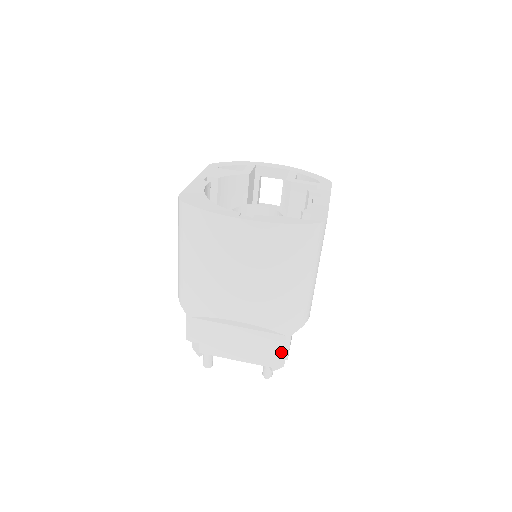
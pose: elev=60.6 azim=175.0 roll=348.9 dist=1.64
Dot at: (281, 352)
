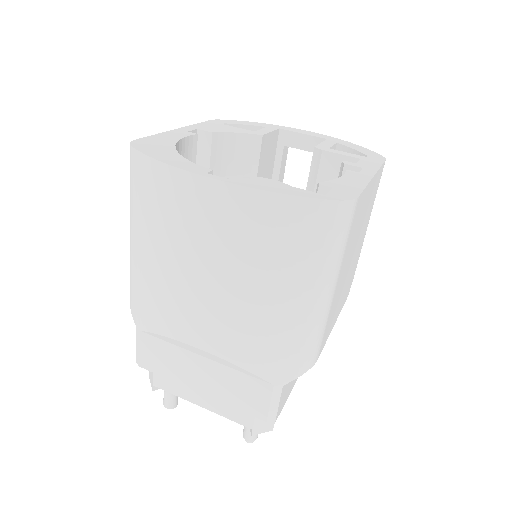
Dot at: (265, 409)
